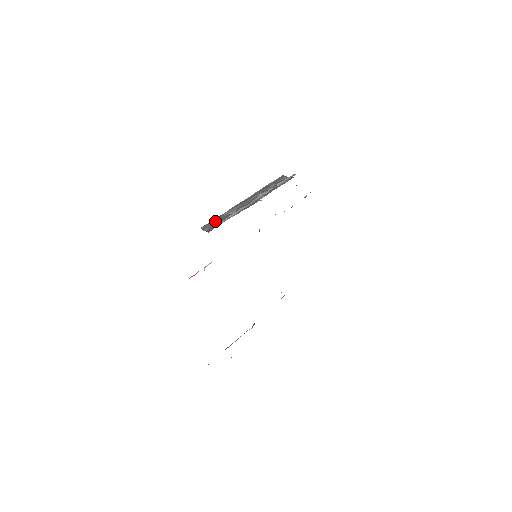
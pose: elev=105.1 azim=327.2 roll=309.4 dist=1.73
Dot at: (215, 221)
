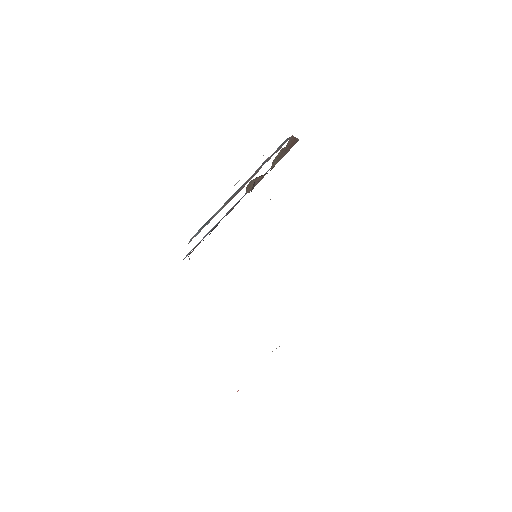
Dot at: occluded
